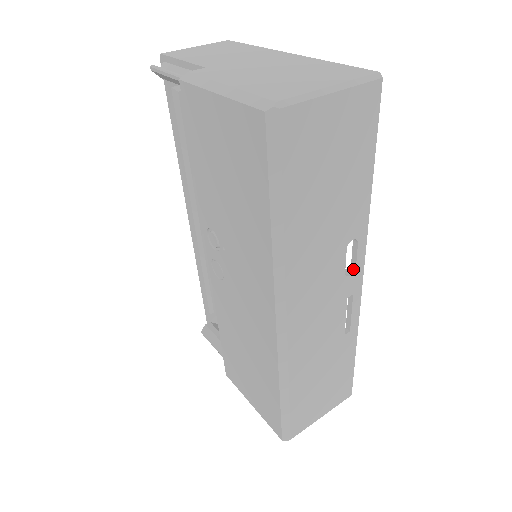
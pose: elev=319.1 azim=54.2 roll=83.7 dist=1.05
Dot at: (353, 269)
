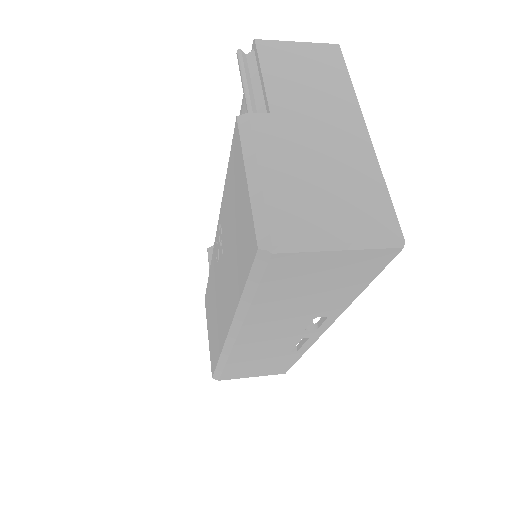
Dot at: (316, 327)
